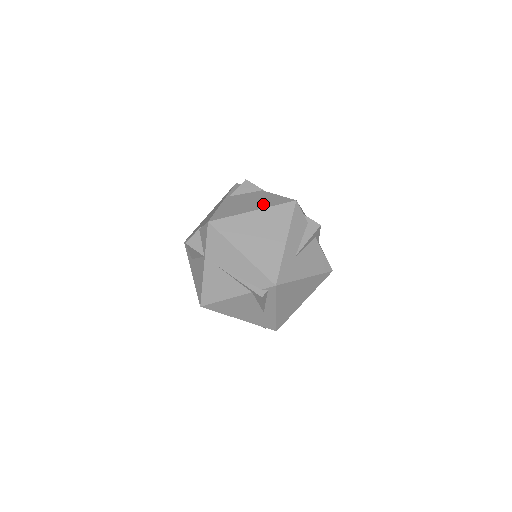
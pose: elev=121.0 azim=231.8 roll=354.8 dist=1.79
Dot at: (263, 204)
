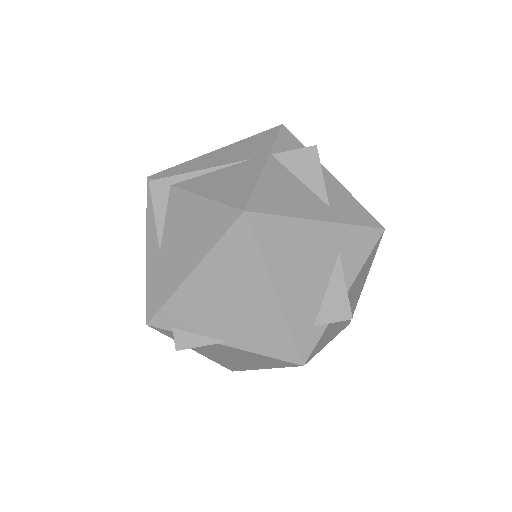
Dot at: (262, 365)
